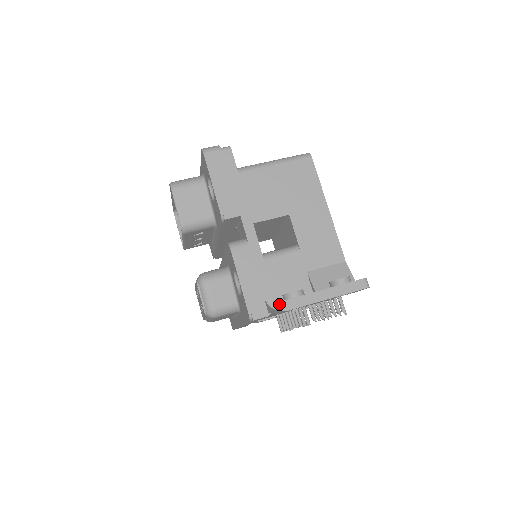
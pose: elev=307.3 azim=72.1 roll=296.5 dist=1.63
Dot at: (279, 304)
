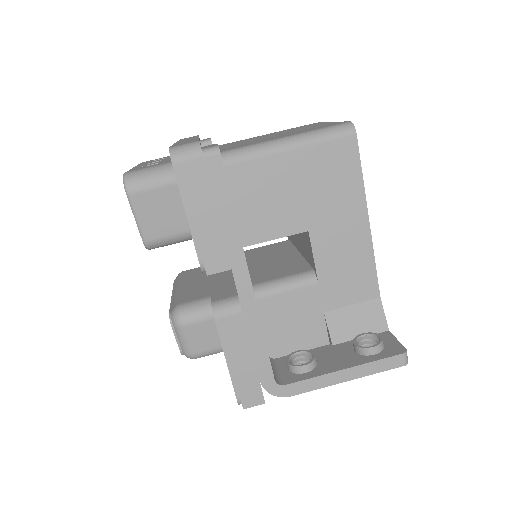
Dot at: (280, 389)
